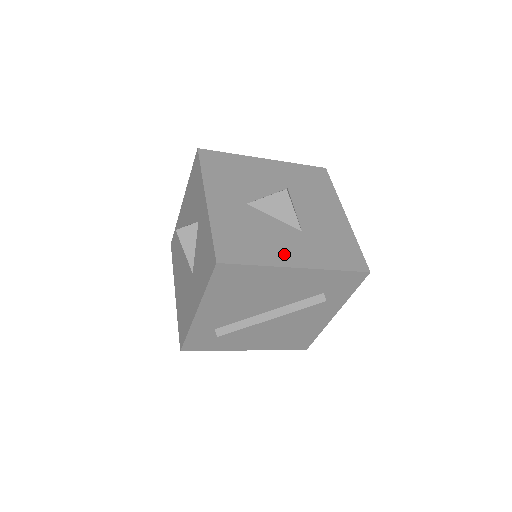
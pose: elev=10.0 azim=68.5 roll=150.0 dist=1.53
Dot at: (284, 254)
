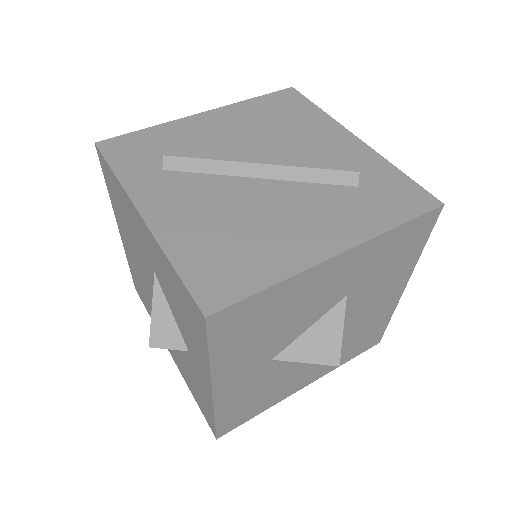
Dot at: (295, 385)
